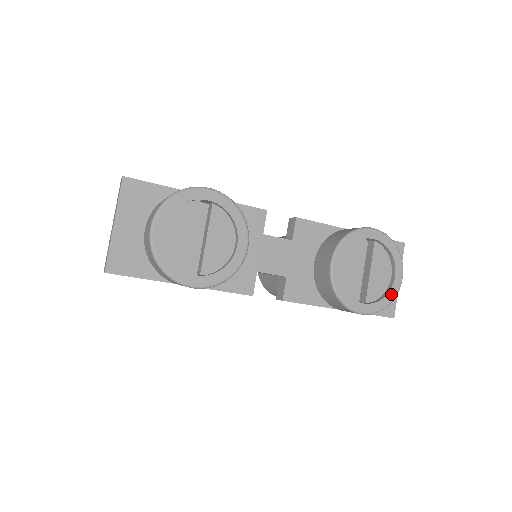
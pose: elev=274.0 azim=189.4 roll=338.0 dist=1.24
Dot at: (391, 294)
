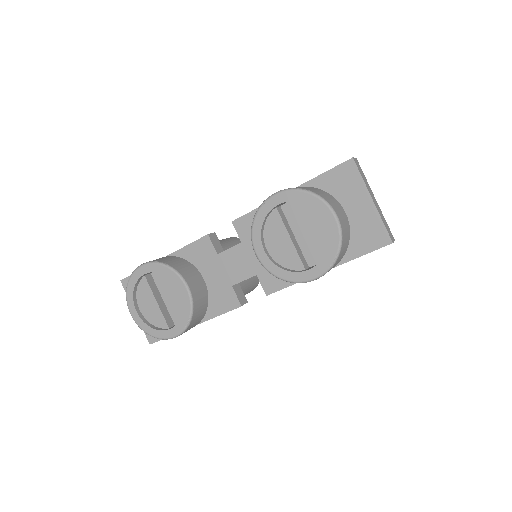
Dot at: (333, 242)
